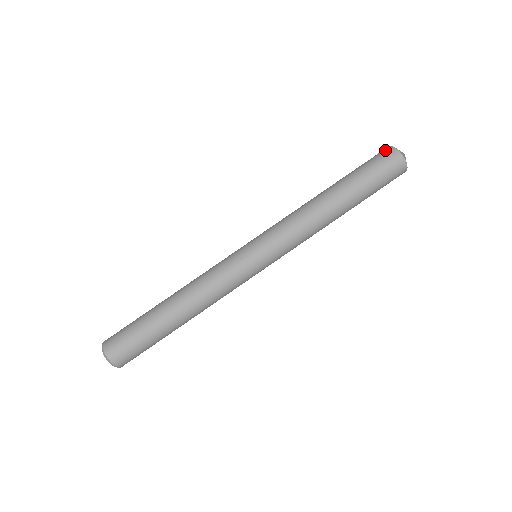
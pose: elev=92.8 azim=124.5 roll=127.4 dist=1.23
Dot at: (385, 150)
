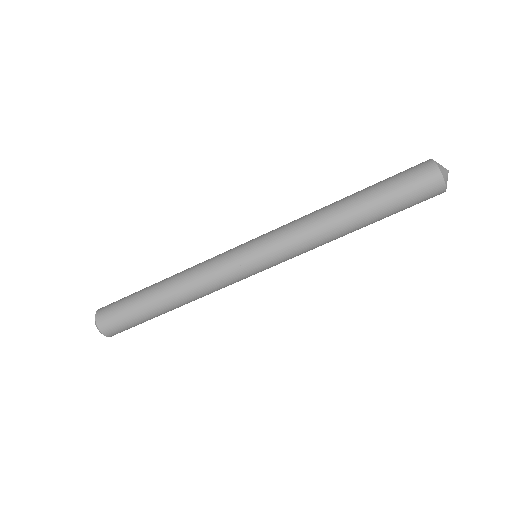
Dot at: (435, 185)
